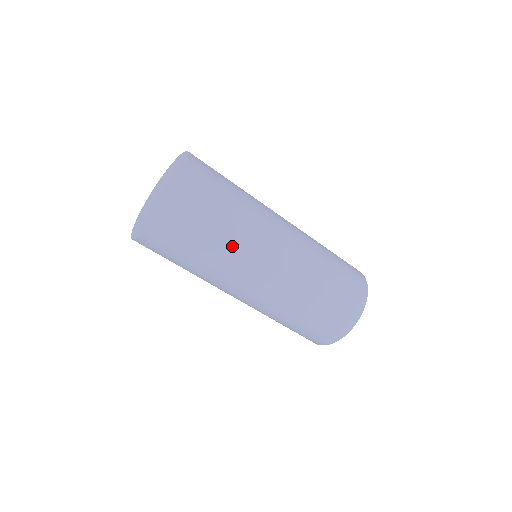
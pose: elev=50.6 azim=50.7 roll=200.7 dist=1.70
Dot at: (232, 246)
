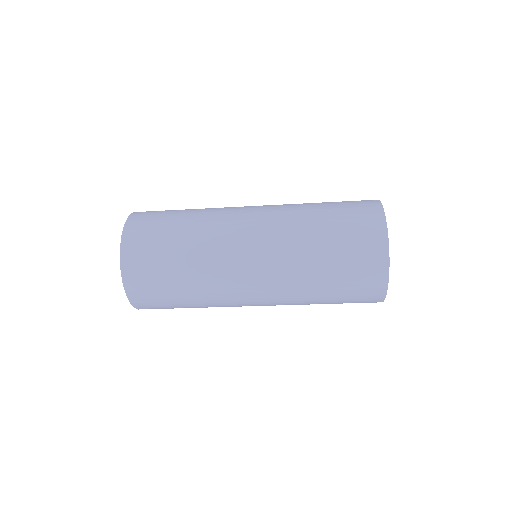
Dot at: (208, 306)
